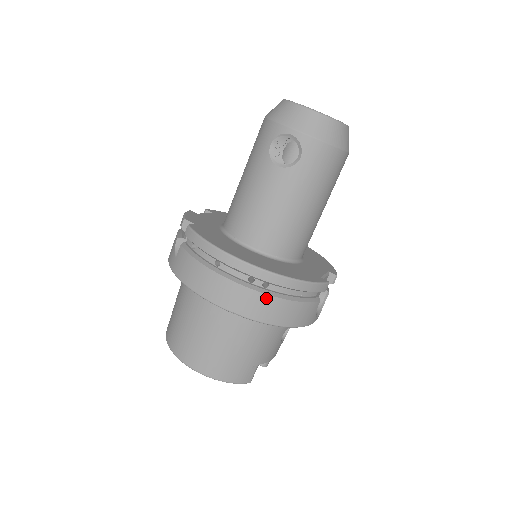
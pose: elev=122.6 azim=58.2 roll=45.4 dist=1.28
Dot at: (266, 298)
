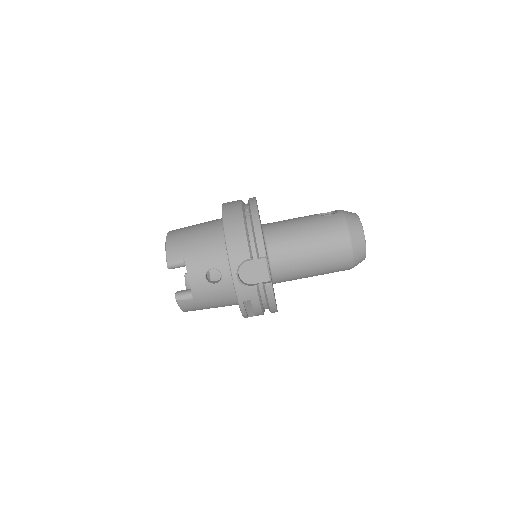
Dot at: (240, 215)
